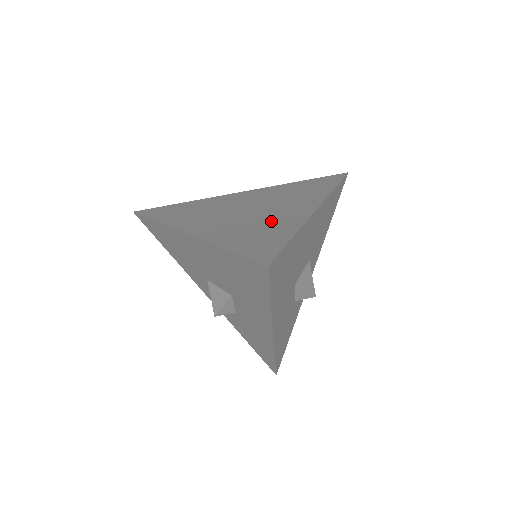
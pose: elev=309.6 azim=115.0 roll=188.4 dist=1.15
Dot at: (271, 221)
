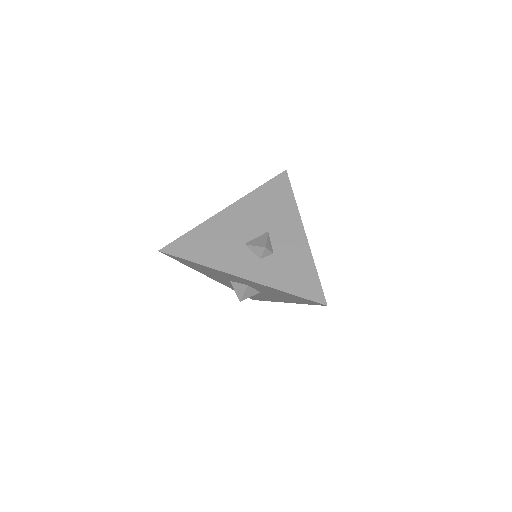
Dot at: occluded
